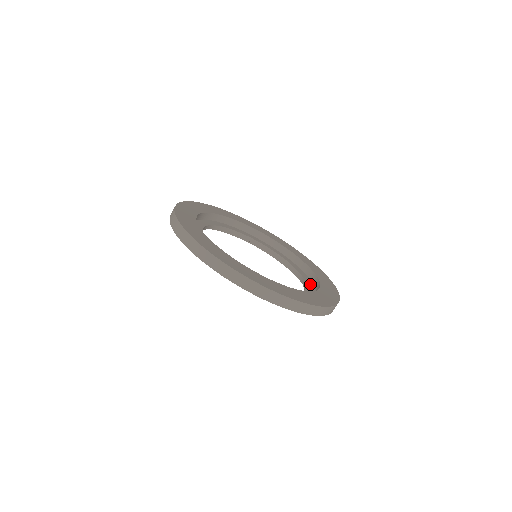
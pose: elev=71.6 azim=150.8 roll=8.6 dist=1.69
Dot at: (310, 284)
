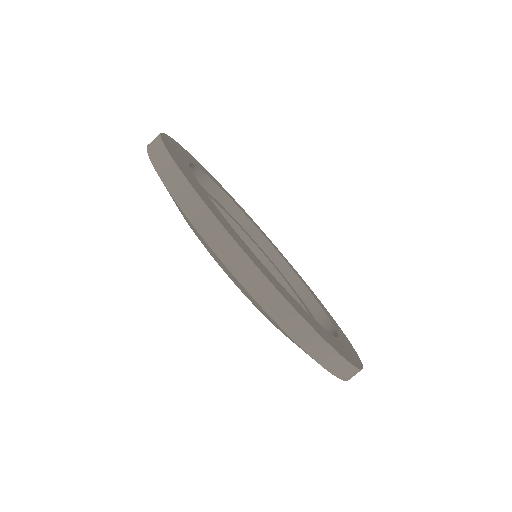
Dot at: occluded
